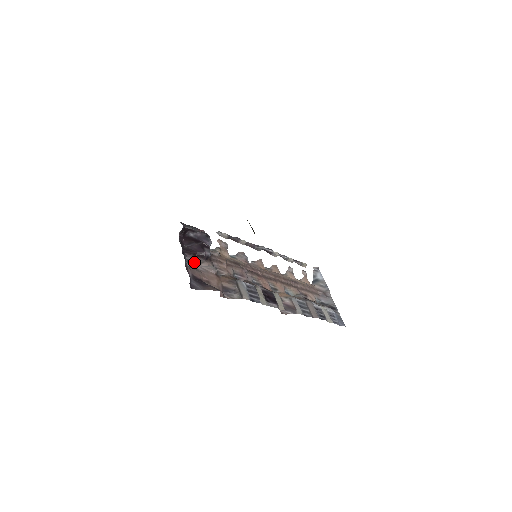
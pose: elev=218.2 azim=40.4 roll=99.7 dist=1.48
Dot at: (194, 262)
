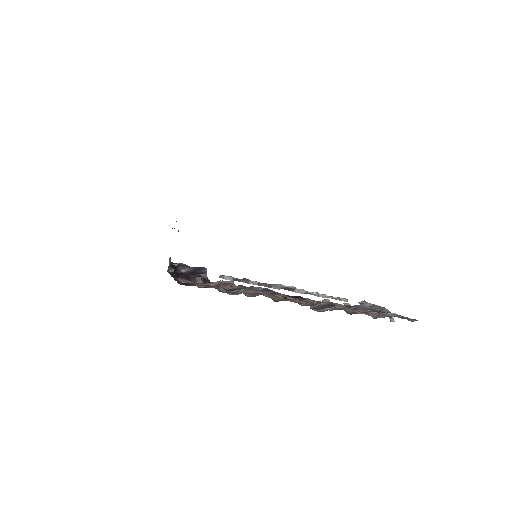
Dot at: (189, 285)
